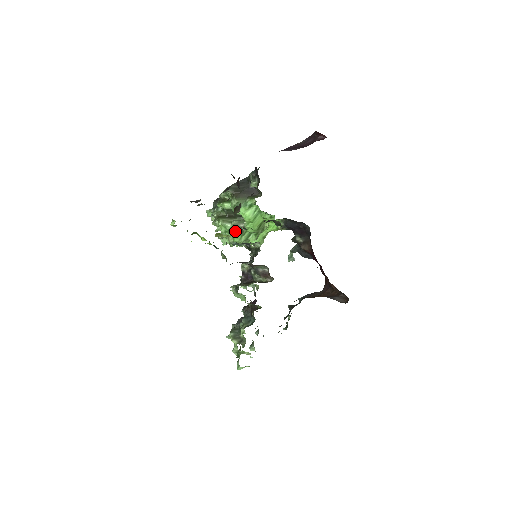
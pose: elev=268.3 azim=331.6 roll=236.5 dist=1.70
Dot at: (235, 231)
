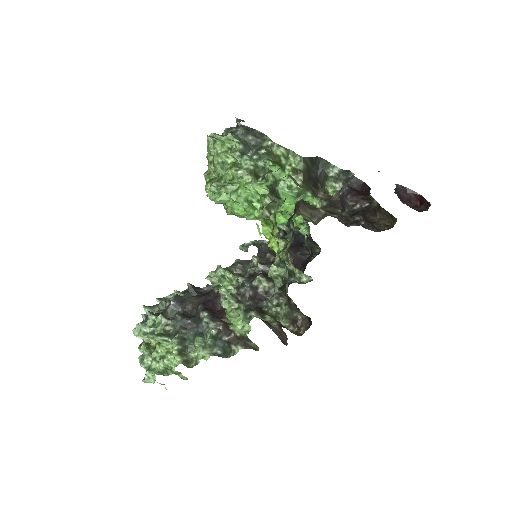
Dot at: occluded
